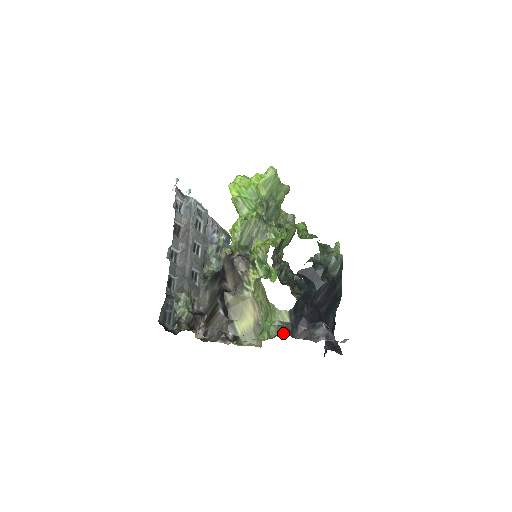
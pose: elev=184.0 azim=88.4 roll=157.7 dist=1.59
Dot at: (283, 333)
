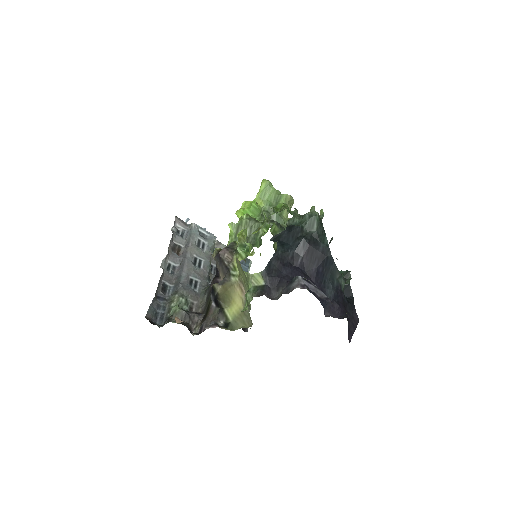
Dot at: (257, 295)
